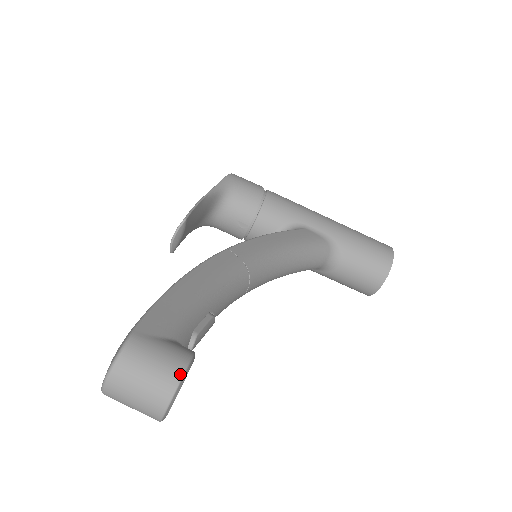
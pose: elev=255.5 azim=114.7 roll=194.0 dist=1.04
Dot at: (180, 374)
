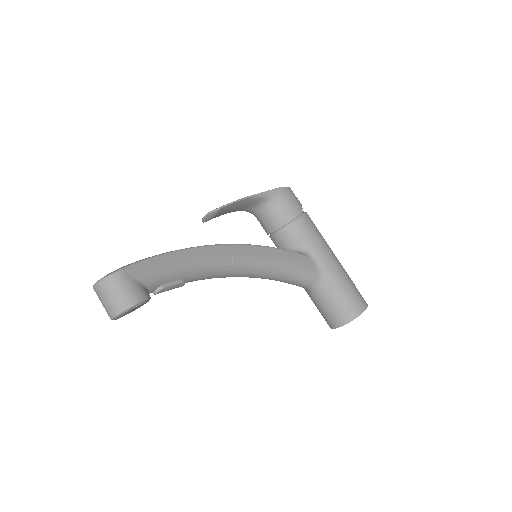
Dot at: (130, 305)
